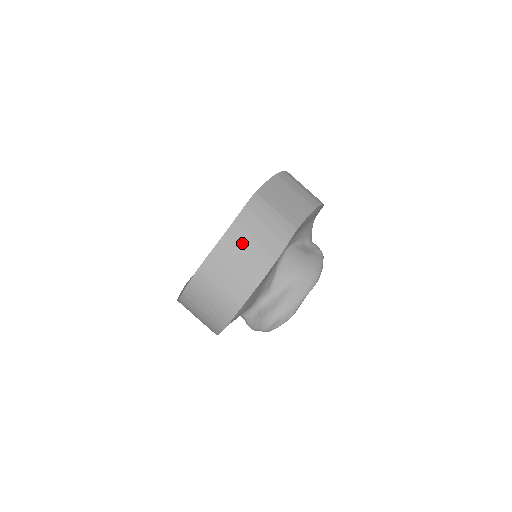
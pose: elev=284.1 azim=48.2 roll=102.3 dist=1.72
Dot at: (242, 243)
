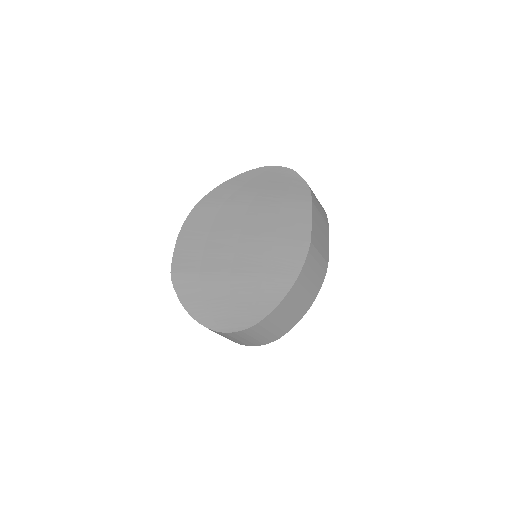
Dot at: (298, 295)
